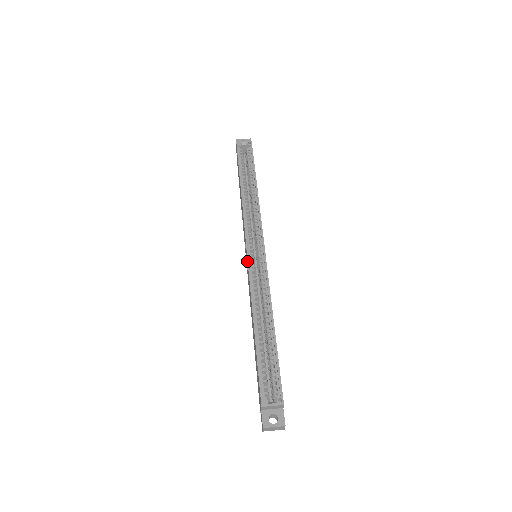
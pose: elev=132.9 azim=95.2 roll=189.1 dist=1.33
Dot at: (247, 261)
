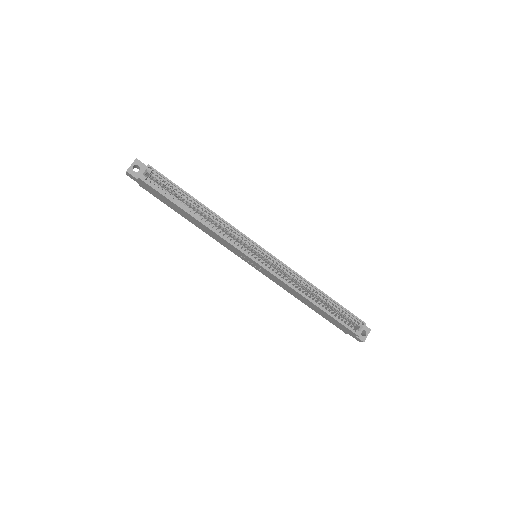
Dot at: (264, 269)
